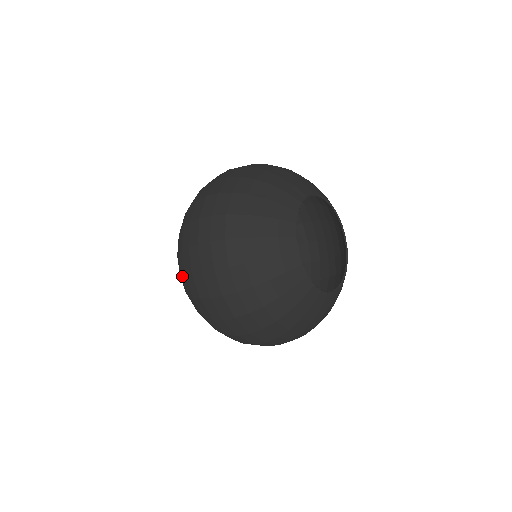
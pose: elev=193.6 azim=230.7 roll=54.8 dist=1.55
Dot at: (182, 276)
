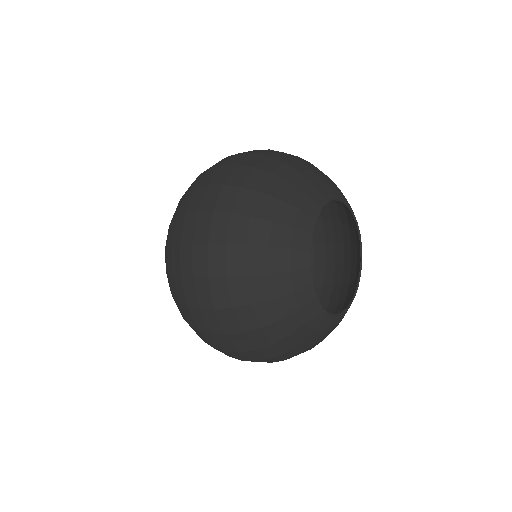
Dot at: (174, 300)
